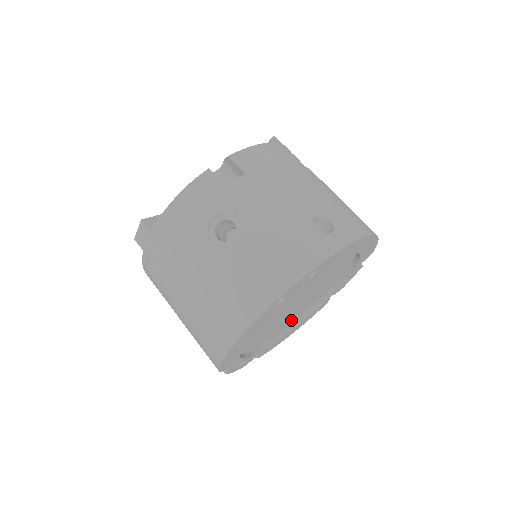
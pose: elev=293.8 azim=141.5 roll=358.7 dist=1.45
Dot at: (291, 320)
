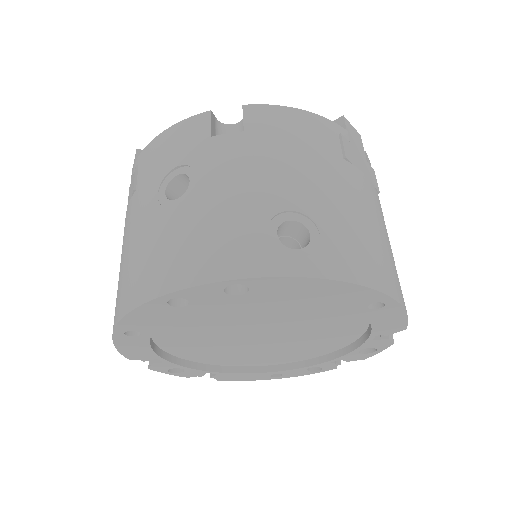
Dot at: (270, 358)
